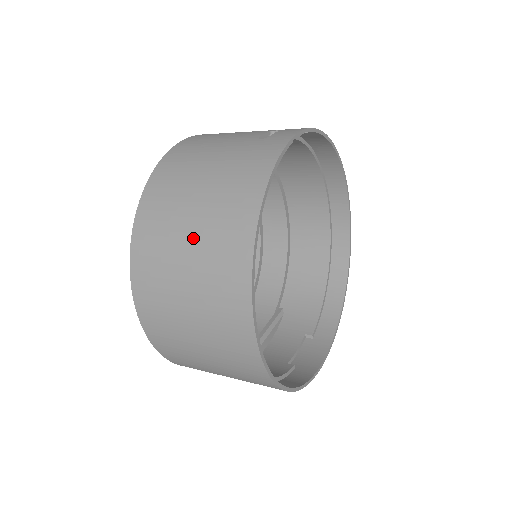
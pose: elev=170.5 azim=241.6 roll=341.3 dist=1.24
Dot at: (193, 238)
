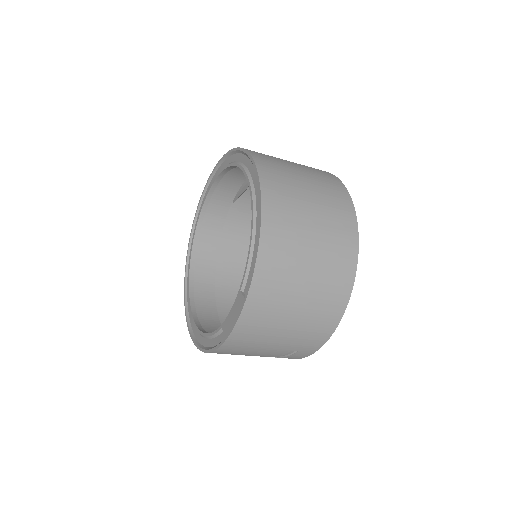
Dot at: (302, 170)
